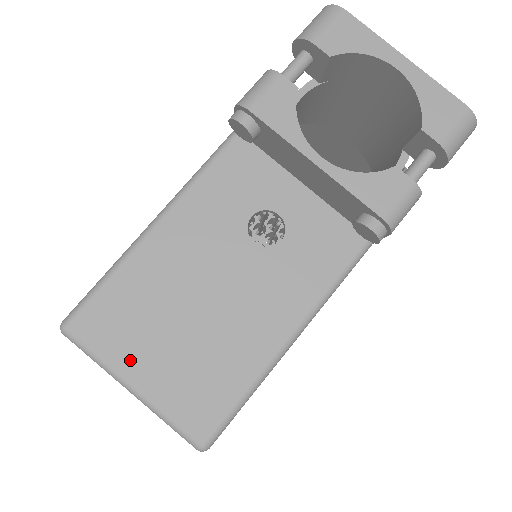
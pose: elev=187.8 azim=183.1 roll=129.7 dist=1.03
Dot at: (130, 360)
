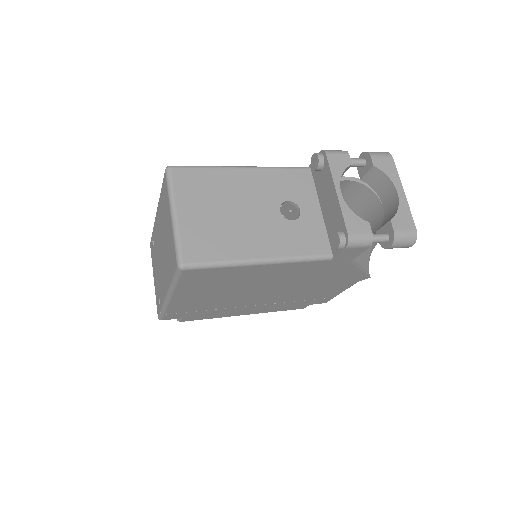
Dot at: (185, 203)
